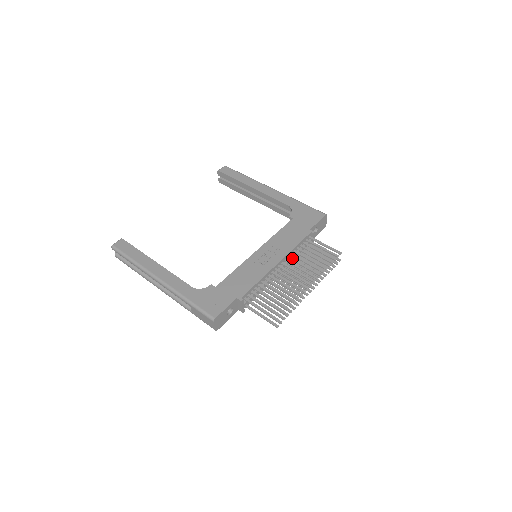
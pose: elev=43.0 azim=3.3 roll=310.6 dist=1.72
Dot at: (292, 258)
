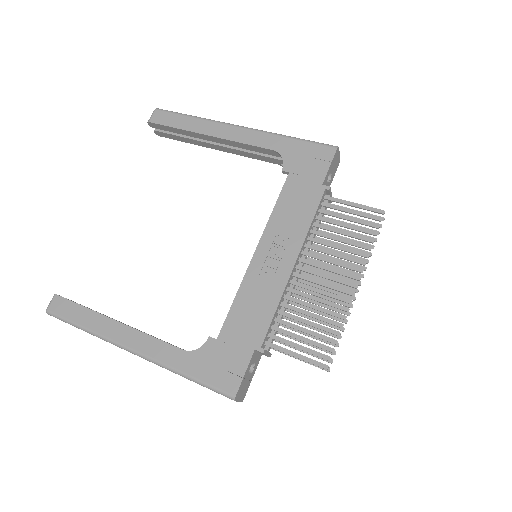
Dot at: (312, 246)
